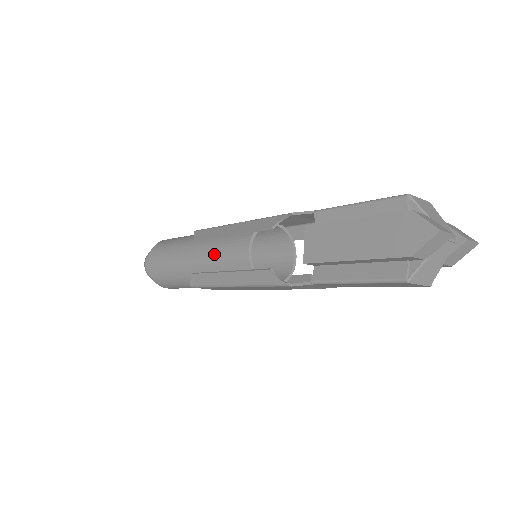
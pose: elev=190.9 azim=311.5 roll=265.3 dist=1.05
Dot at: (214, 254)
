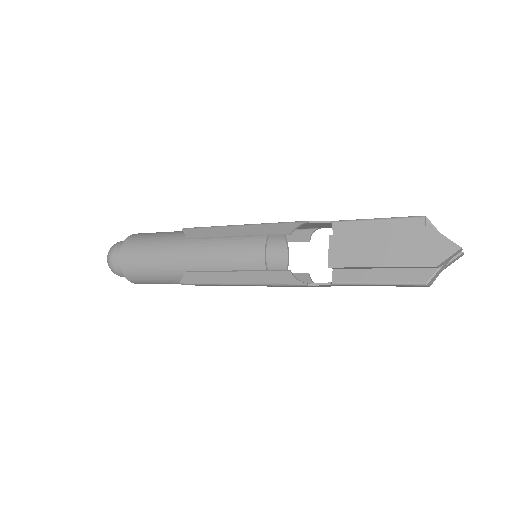
Dot at: (219, 254)
